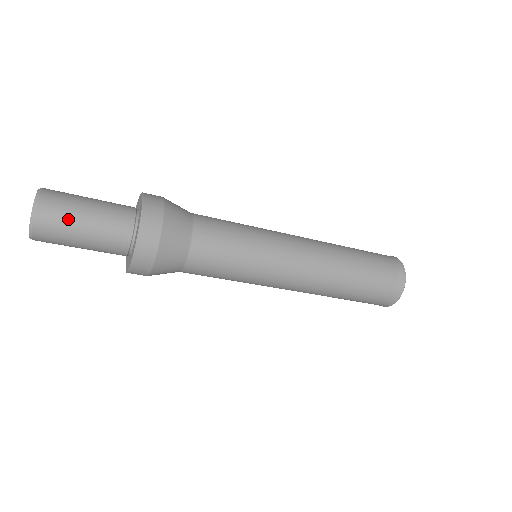
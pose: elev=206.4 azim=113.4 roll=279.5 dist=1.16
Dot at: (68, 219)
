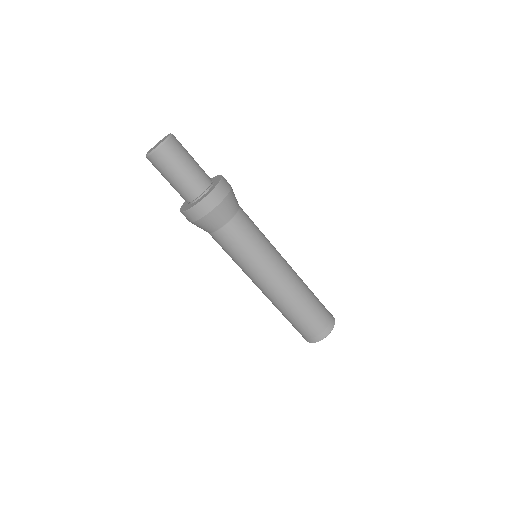
Dot at: (177, 159)
